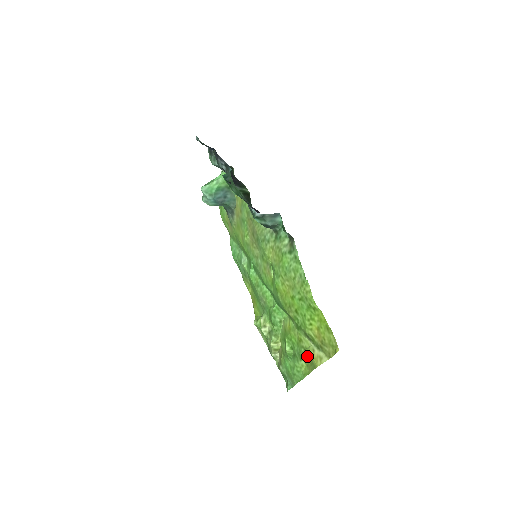
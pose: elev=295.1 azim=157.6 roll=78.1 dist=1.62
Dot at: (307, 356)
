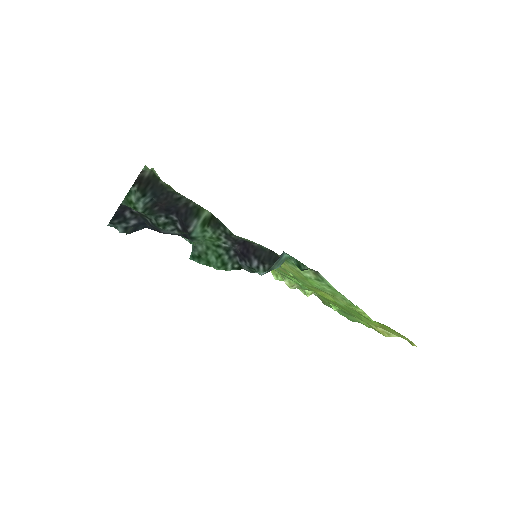
Dot at: occluded
